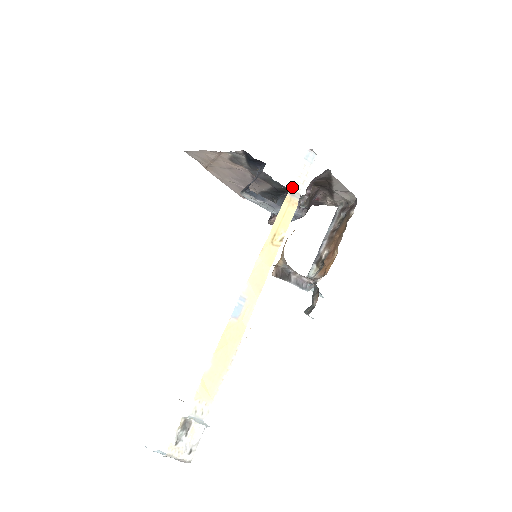
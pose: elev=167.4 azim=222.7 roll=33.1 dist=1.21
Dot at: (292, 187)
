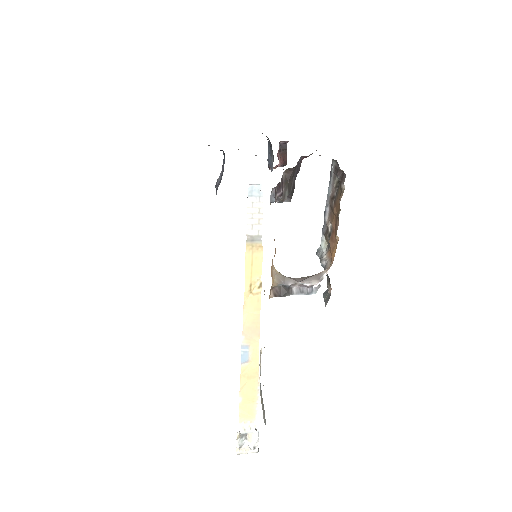
Dot at: (248, 233)
